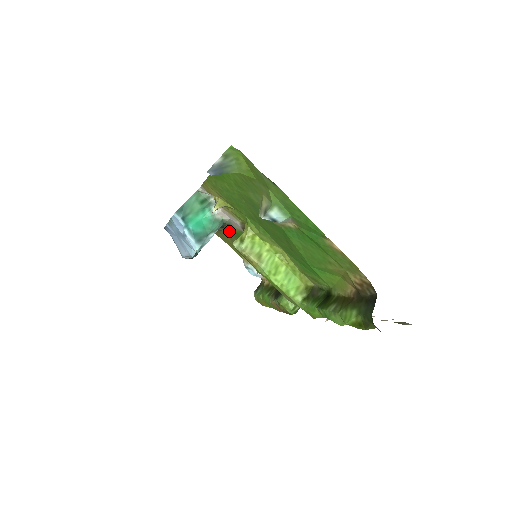
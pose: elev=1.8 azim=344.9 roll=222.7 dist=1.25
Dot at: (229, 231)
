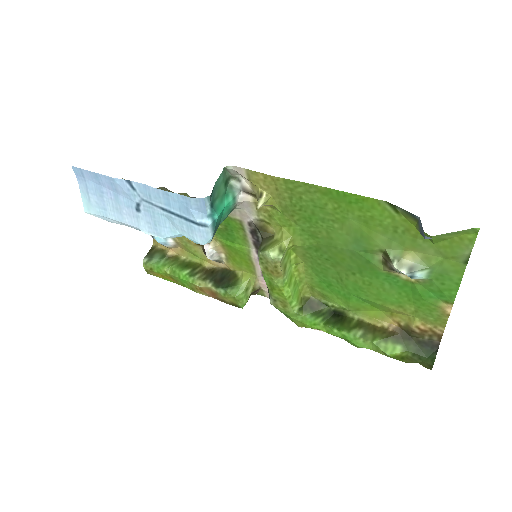
Dot at: occluded
